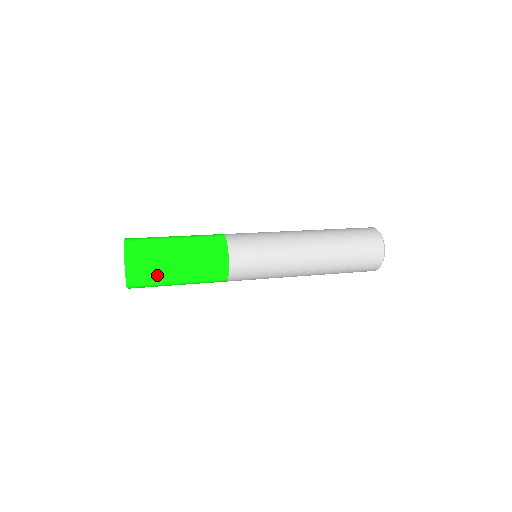
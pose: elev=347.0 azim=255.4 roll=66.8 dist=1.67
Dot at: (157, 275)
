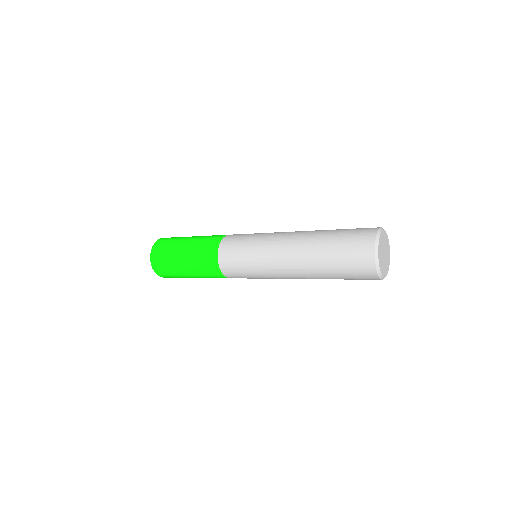
Dot at: (171, 245)
